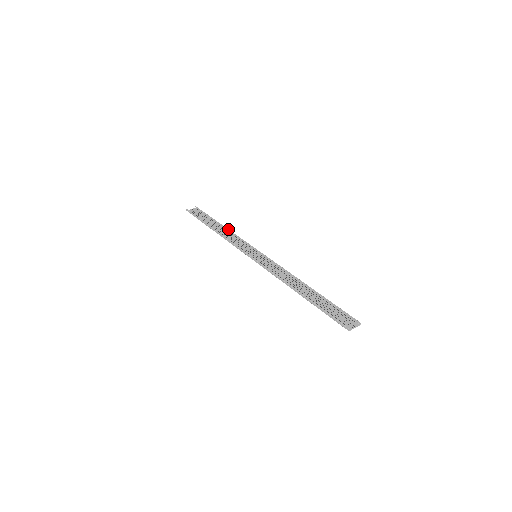
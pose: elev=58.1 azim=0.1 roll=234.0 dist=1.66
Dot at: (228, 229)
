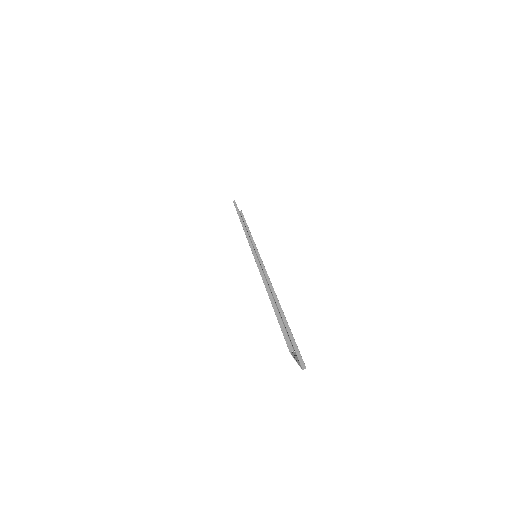
Dot at: occluded
